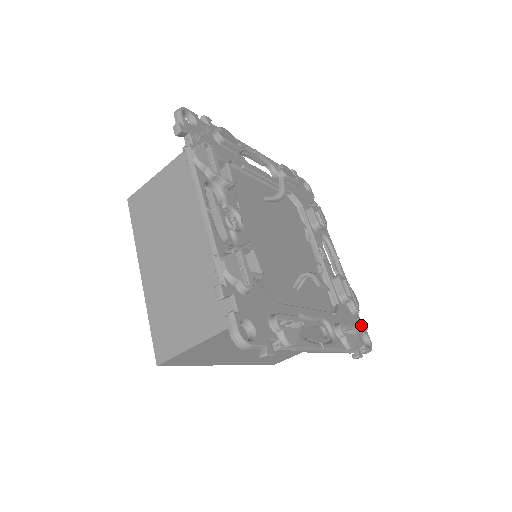
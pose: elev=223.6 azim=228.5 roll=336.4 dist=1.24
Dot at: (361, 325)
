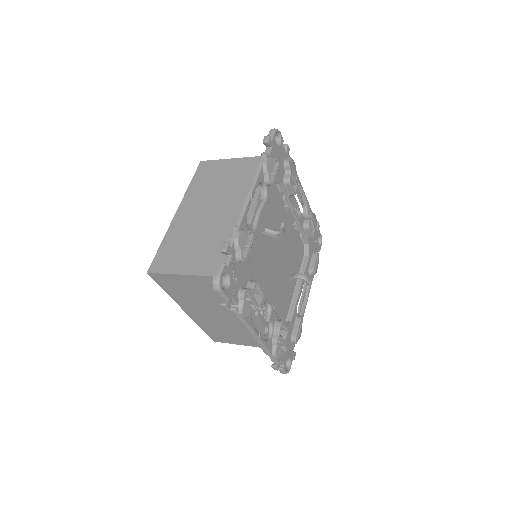
Dot at: occluded
